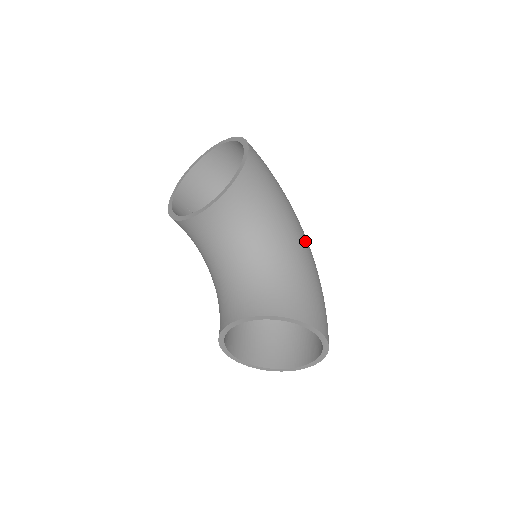
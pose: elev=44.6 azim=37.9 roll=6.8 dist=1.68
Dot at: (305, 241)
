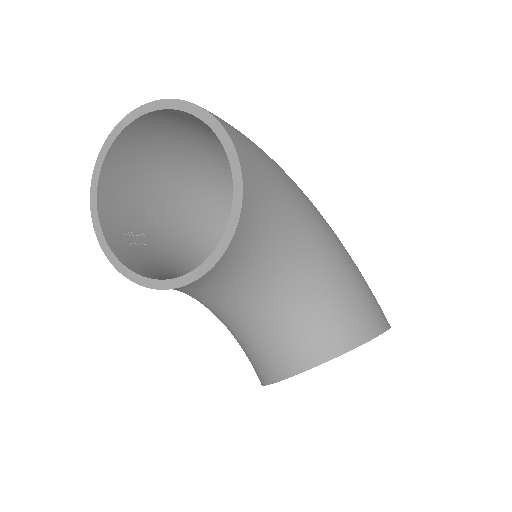
Dot at: (321, 215)
